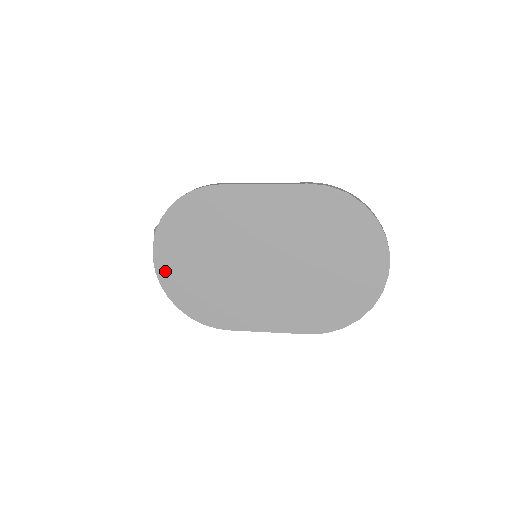
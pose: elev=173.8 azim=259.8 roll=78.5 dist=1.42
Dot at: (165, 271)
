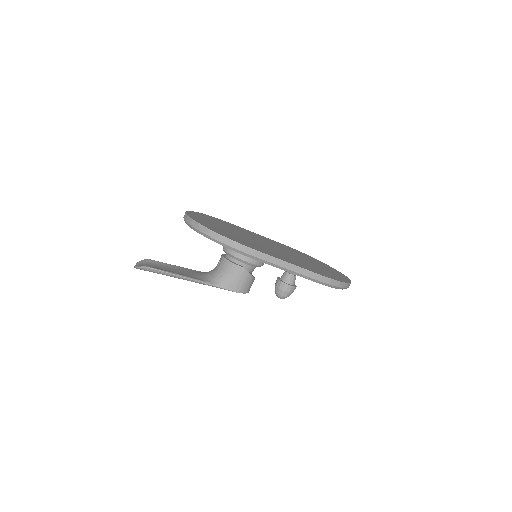
Dot at: (196, 218)
